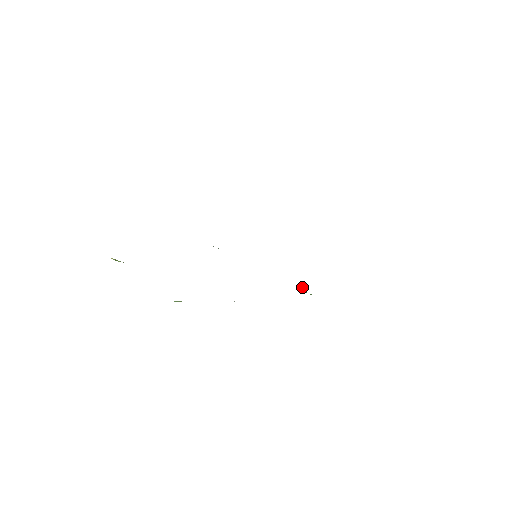
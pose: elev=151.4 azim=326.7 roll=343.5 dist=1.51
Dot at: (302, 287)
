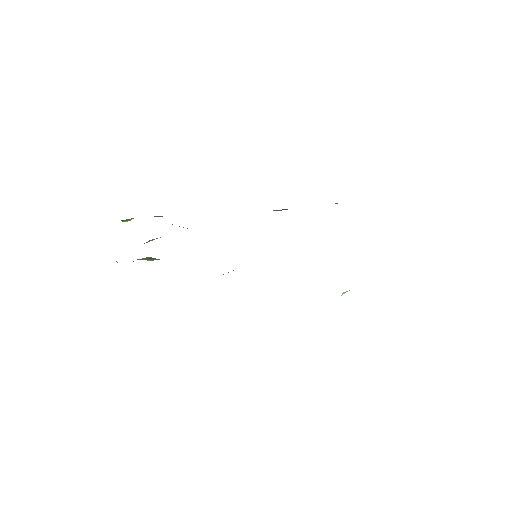
Dot at: occluded
